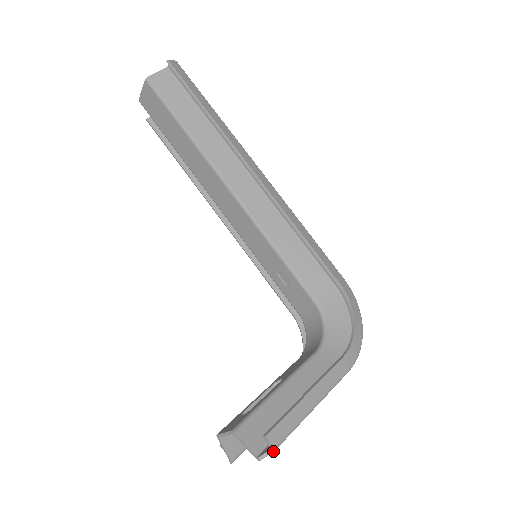
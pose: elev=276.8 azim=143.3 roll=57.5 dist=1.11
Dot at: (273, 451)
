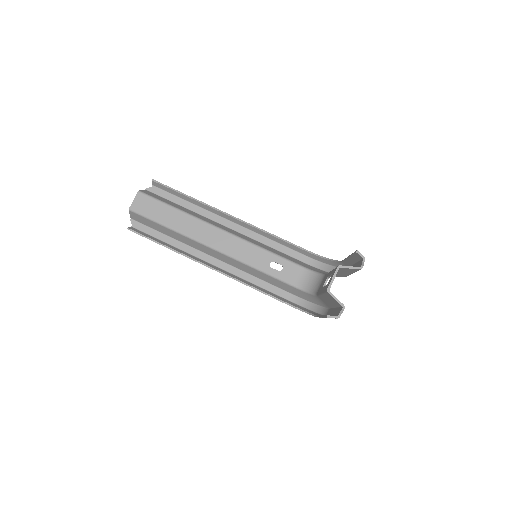
Dot at: occluded
